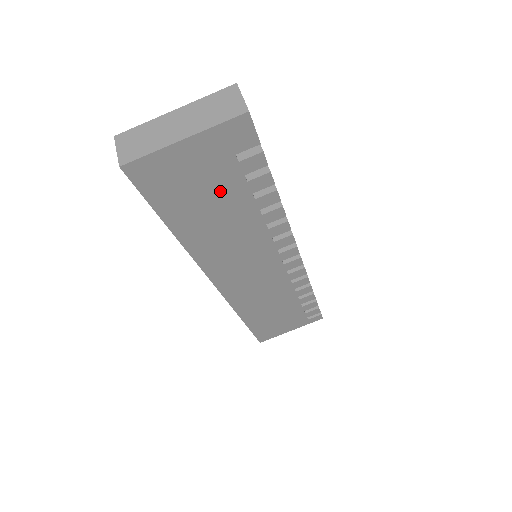
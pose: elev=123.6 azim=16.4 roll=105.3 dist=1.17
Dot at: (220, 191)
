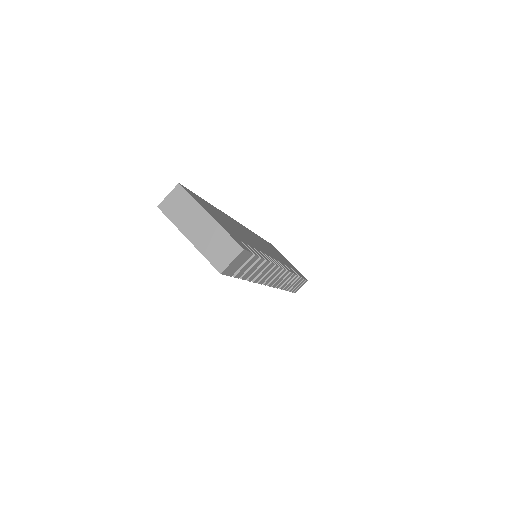
Dot at: occluded
